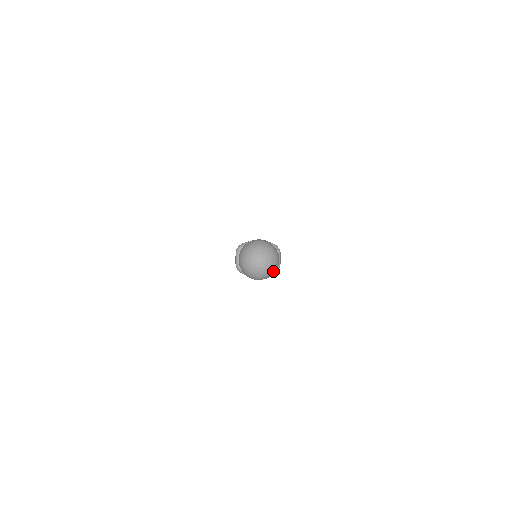
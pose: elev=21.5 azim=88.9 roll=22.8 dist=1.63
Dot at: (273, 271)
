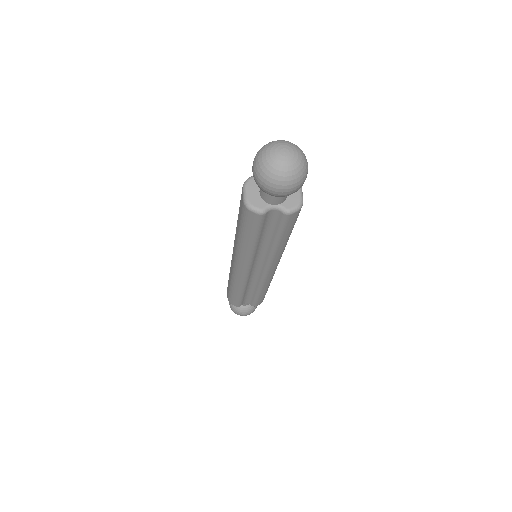
Dot at: (303, 175)
